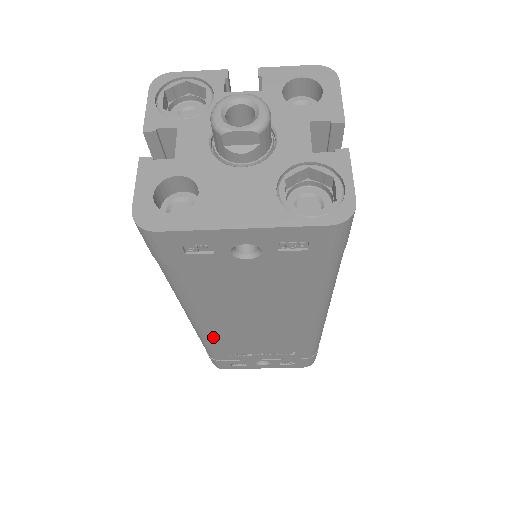
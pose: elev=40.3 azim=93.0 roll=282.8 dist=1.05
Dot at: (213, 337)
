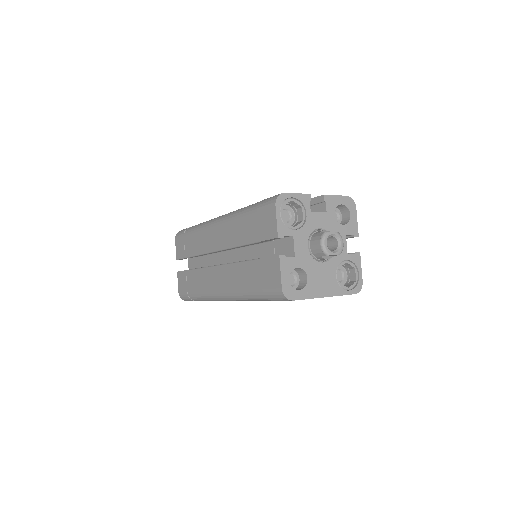
Dot at: occluded
